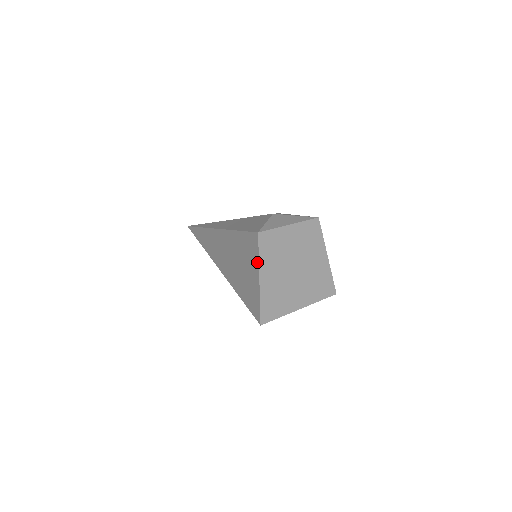
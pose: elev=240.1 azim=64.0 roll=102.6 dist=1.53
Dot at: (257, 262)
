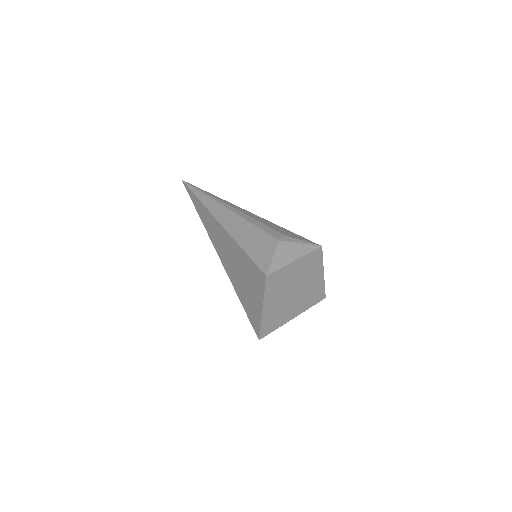
Dot at: (262, 296)
